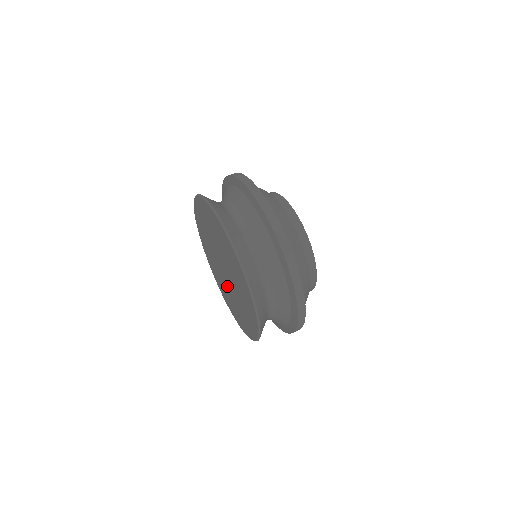
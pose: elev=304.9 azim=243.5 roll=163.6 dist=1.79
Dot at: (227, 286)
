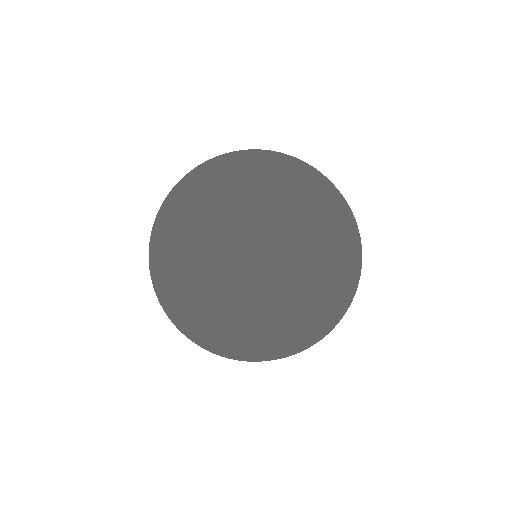
Dot at: (275, 281)
